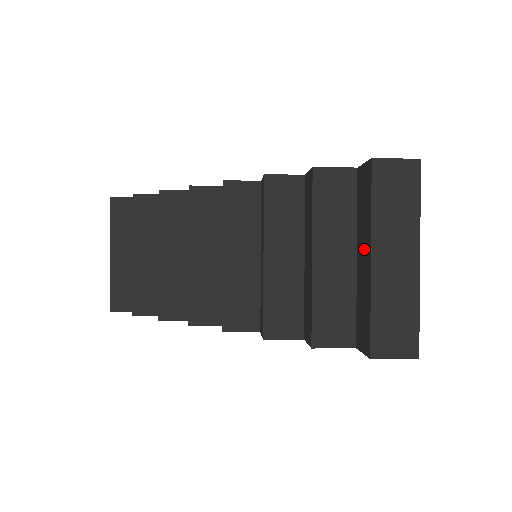
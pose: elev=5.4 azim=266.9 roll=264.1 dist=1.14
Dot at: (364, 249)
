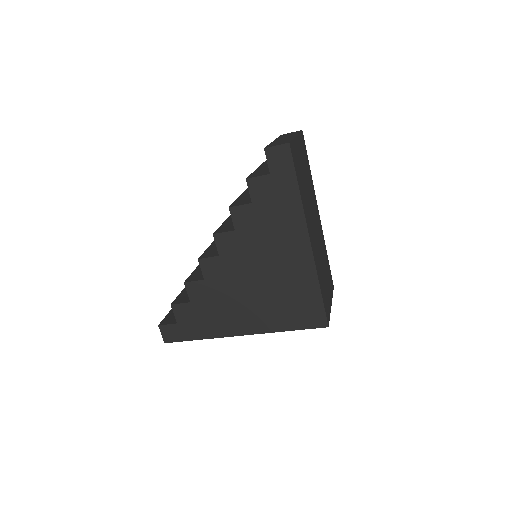
Dot at: occluded
